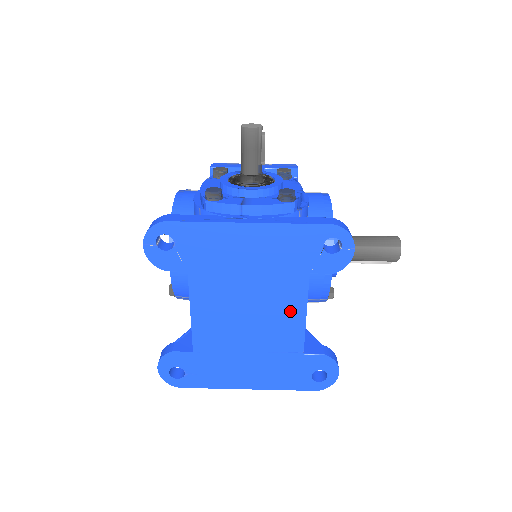
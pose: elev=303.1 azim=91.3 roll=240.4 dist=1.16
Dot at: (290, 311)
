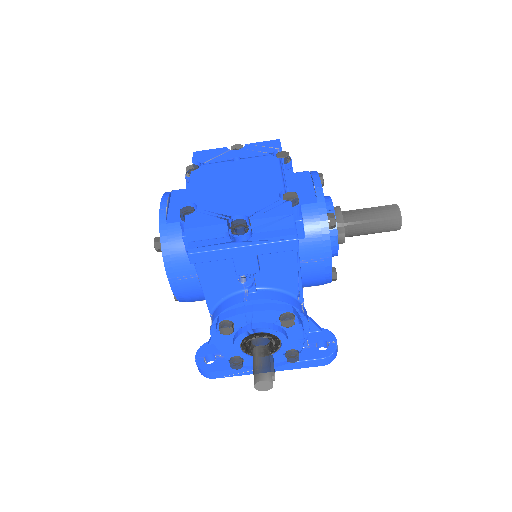
Dot at: occluded
